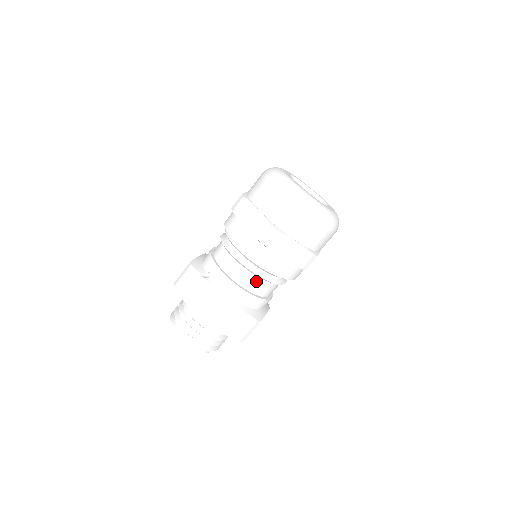
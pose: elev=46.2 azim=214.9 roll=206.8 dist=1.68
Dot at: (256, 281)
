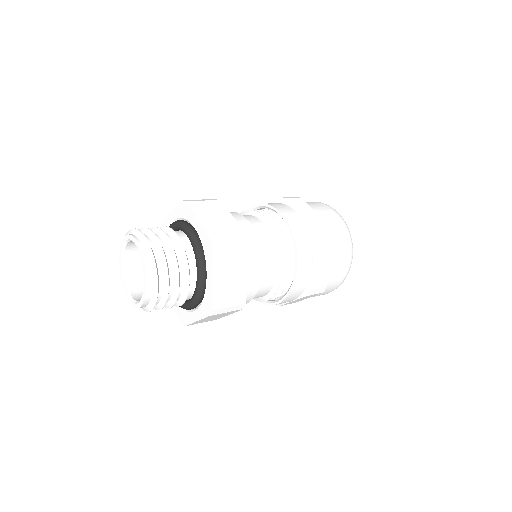
Dot at: (272, 265)
